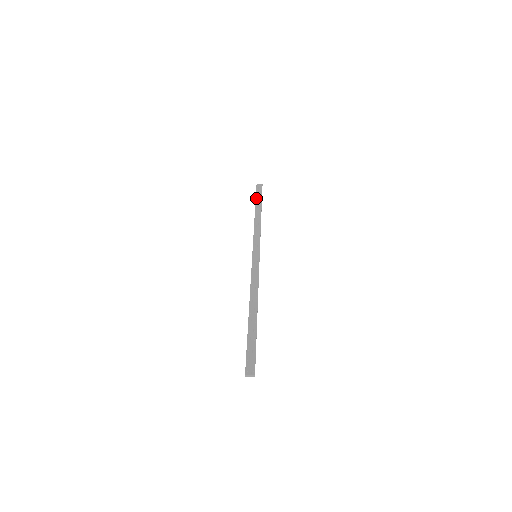
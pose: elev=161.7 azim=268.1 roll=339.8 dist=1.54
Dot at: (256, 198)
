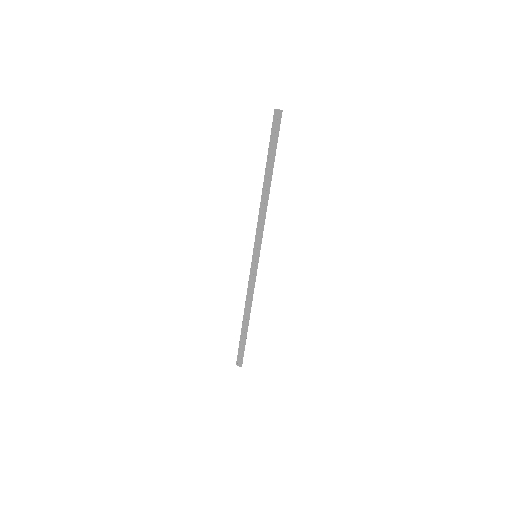
Dot at: (268, 149)
